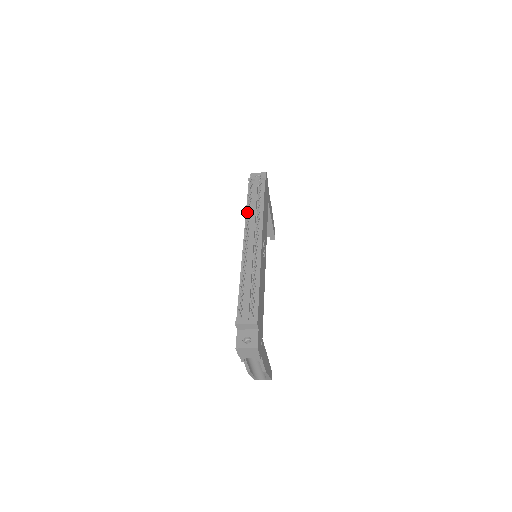
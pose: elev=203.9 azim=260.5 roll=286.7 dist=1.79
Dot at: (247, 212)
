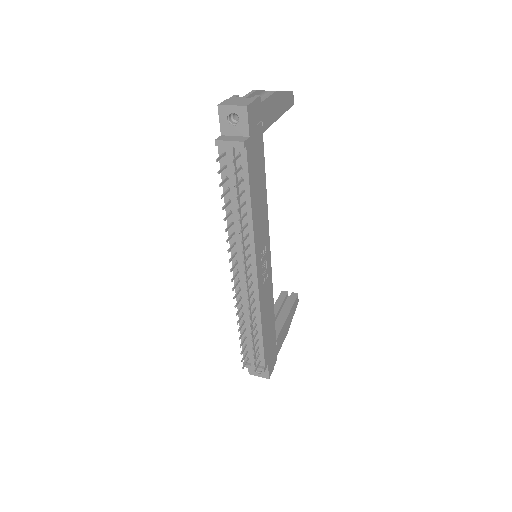
Dot at: (227, 242)
